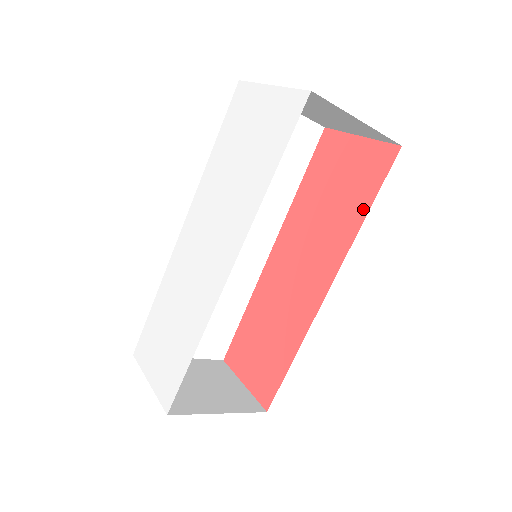
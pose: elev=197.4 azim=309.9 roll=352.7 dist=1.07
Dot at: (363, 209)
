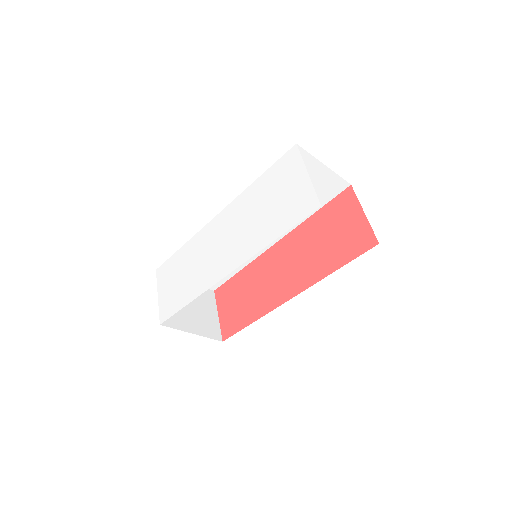
Dot at: (336, 265)
